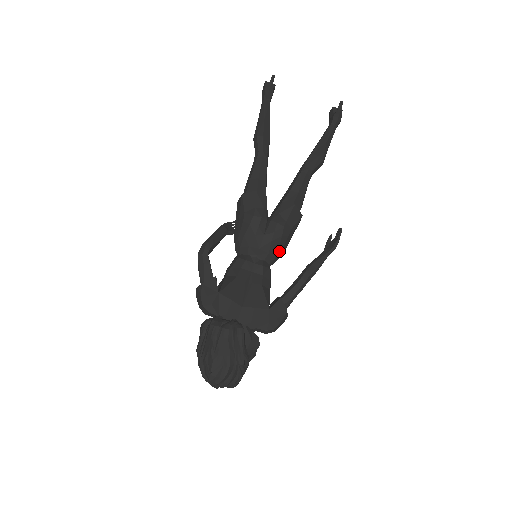
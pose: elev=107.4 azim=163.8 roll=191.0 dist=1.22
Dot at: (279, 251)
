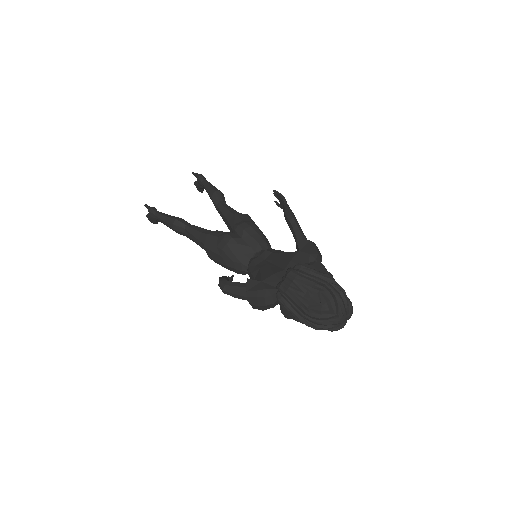
Dot at: (262, 237)
